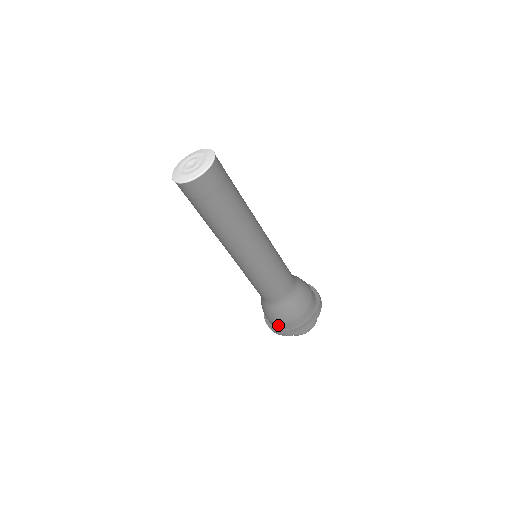
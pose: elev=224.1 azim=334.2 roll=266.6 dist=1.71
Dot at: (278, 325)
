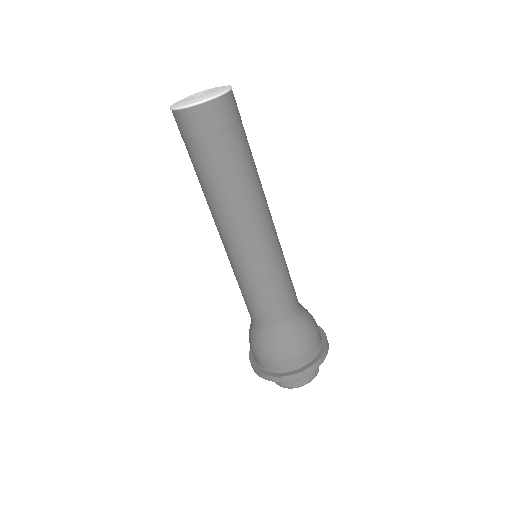
Dot at: (299, 359)
